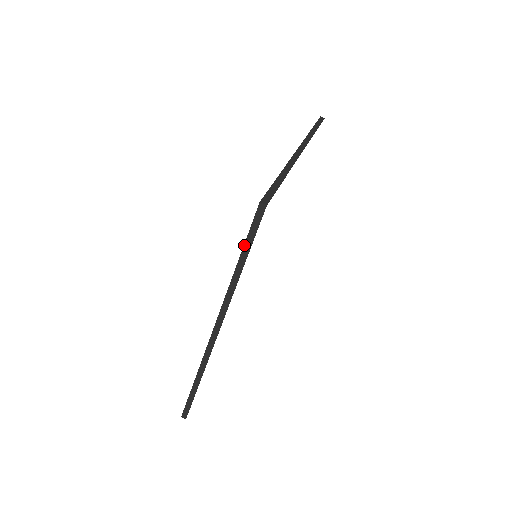
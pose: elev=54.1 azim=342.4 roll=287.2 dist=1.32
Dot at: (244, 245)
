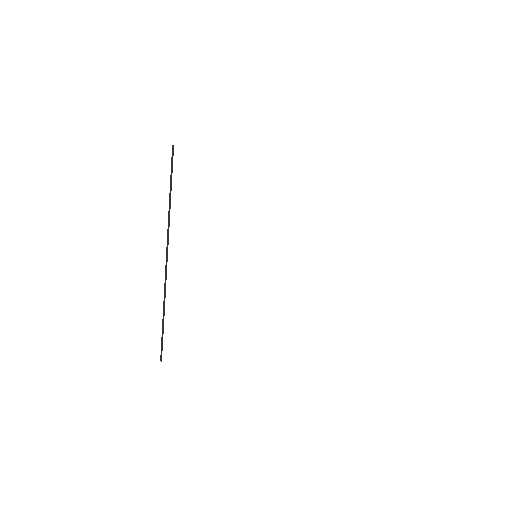
Dot at: (170, 177)
